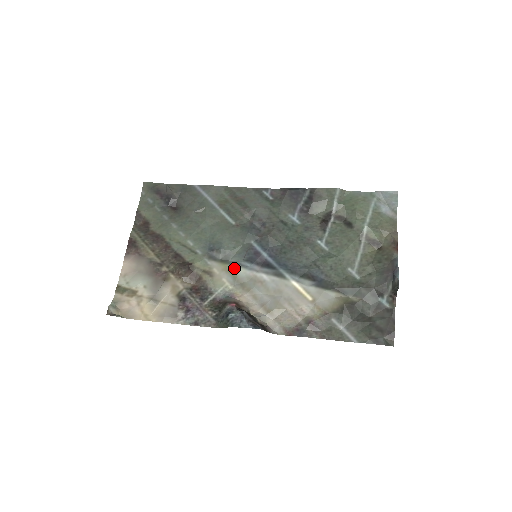
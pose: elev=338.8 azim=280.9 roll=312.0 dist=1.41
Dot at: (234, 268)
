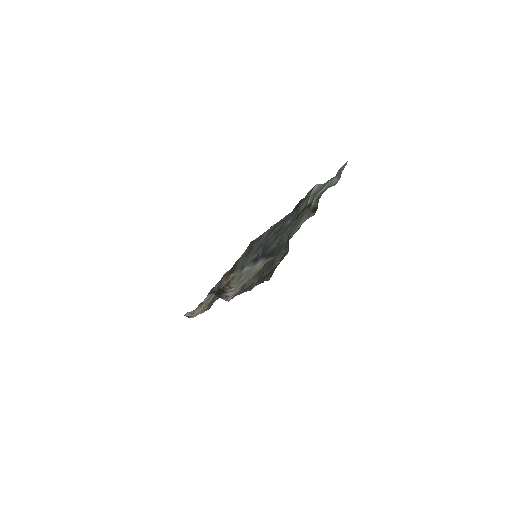
Dot at: (243, 269)
